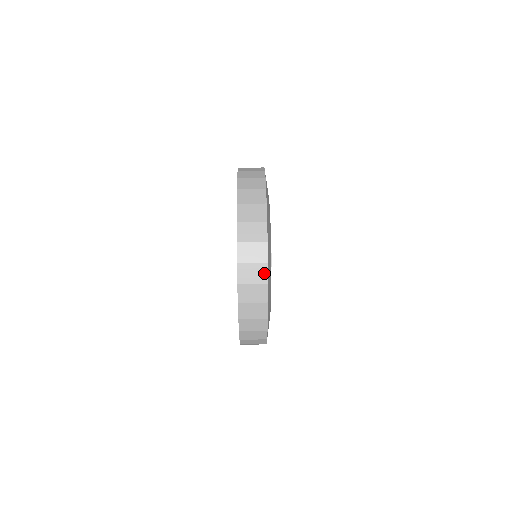
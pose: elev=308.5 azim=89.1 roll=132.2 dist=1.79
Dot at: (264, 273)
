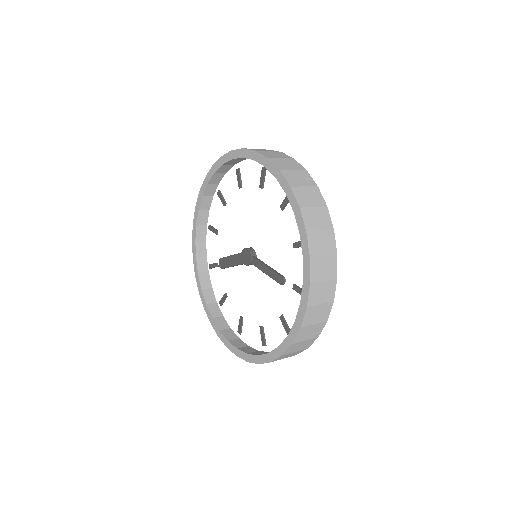
Dot at: (284, 155)
